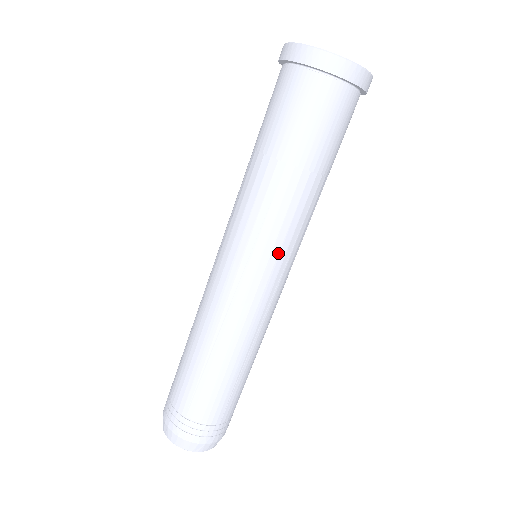
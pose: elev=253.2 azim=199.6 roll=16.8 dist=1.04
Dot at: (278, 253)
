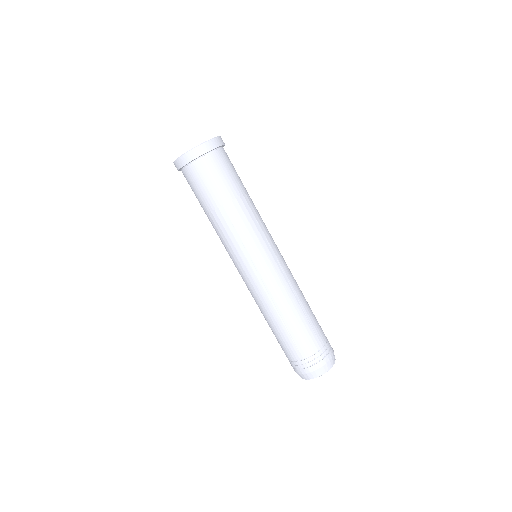
Dot at: (239, 255)
